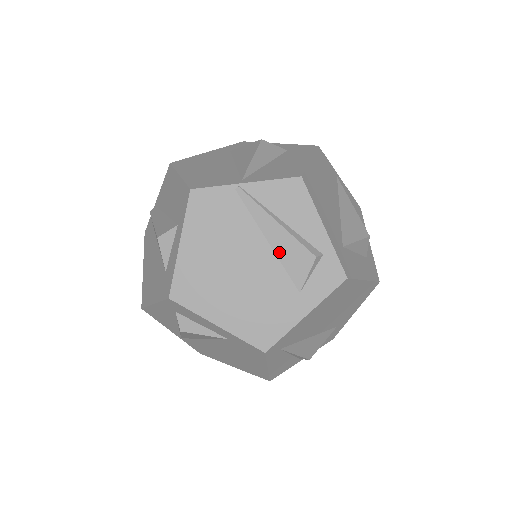
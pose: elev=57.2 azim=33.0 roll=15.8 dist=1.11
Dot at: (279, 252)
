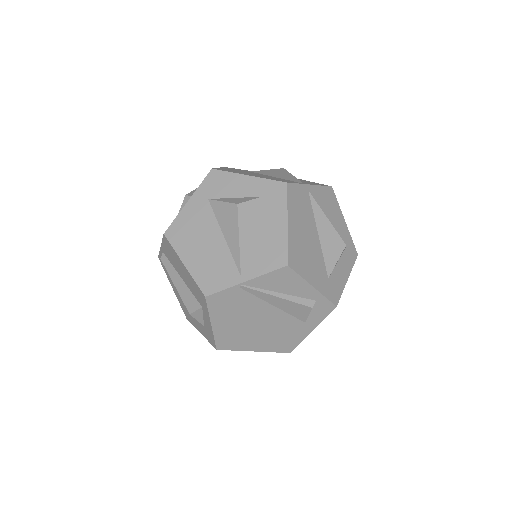
Dot at: (284, 309)
